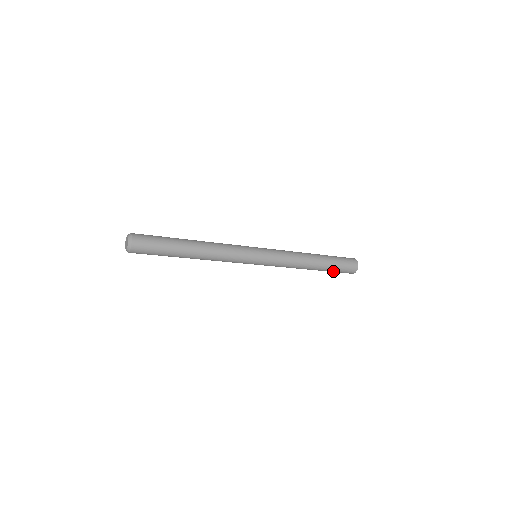
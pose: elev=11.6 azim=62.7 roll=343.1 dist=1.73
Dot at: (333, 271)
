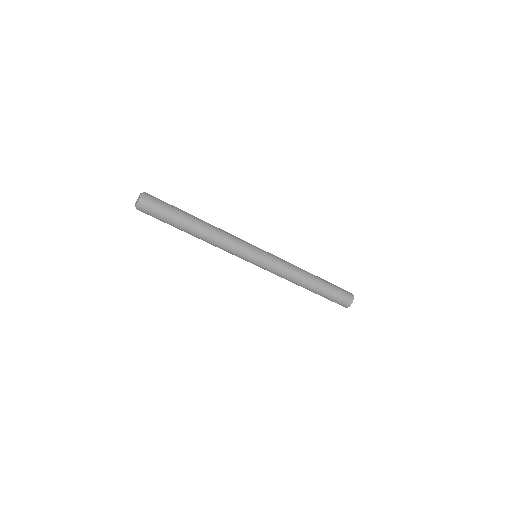
Dot at: (325, 297)
